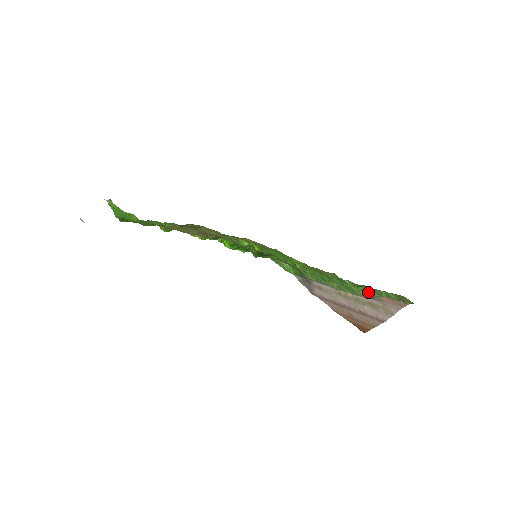
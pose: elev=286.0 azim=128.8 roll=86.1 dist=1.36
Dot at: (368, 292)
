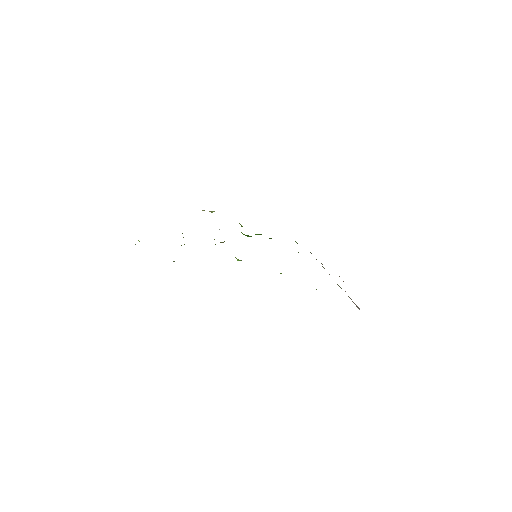
Dot at: occluded
